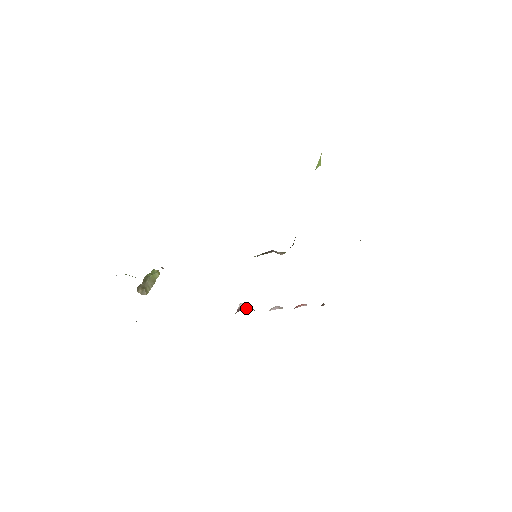
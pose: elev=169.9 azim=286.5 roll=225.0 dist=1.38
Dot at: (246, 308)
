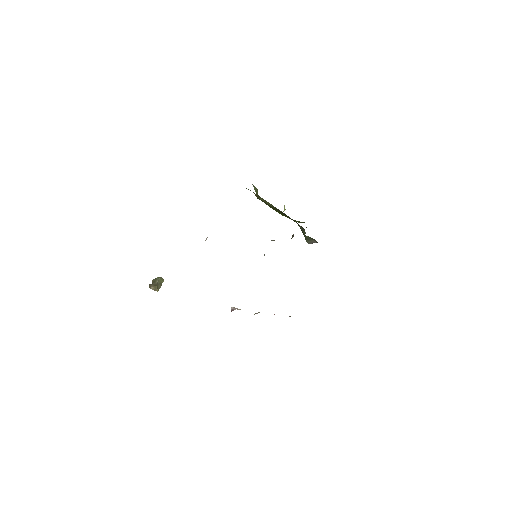
Dot at: (238, 309)
